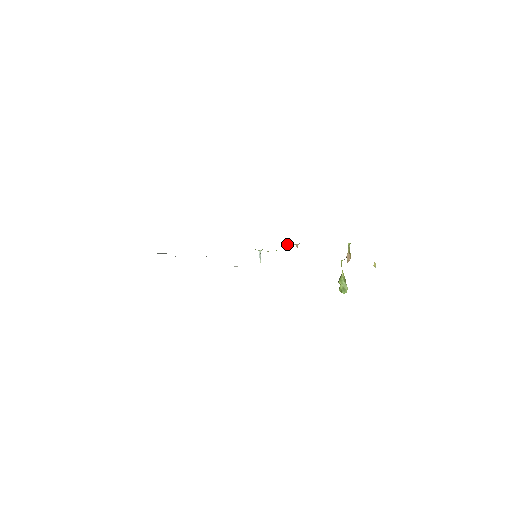
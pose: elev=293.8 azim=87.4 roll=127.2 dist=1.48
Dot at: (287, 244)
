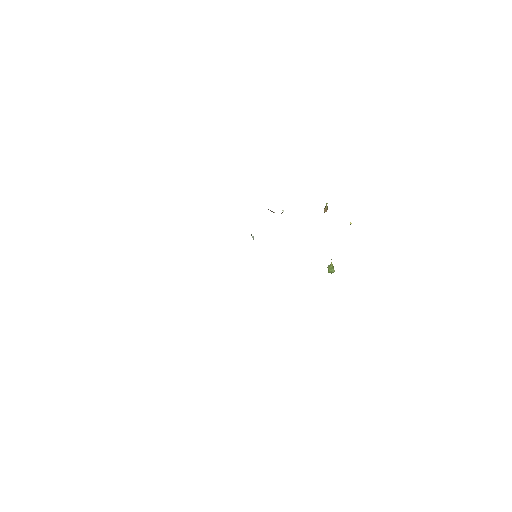
Dot at: (272, 211)
